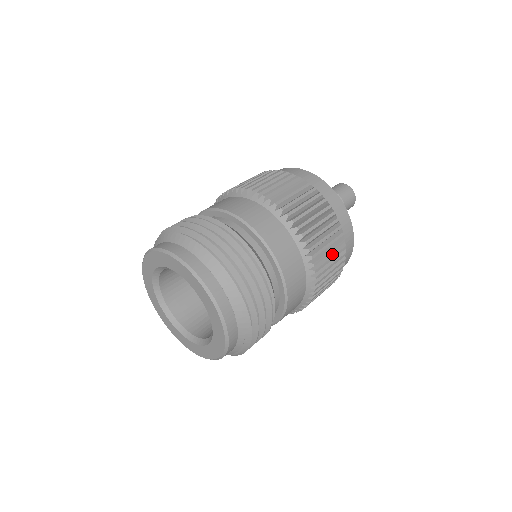
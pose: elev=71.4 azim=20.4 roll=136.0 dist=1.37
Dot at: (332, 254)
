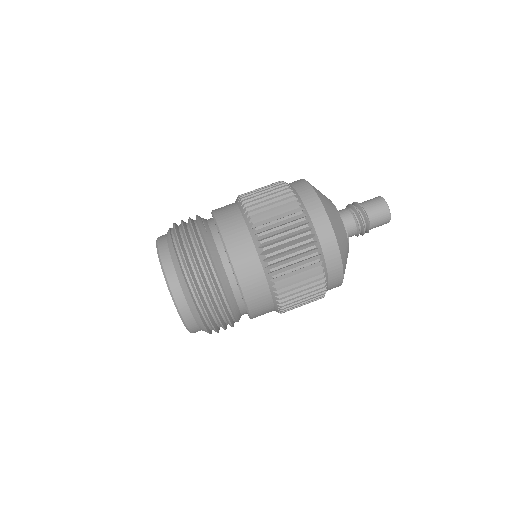
Dot at: occluded
